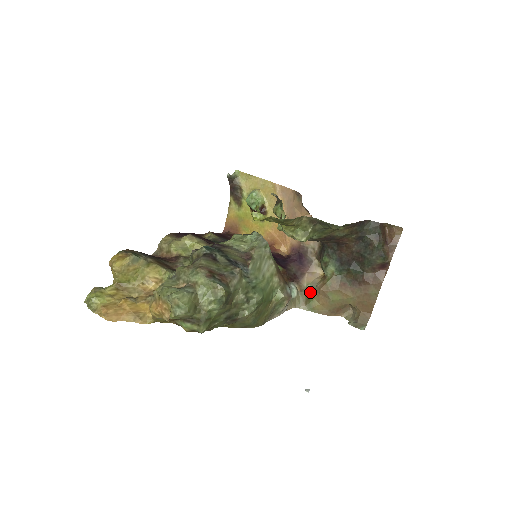
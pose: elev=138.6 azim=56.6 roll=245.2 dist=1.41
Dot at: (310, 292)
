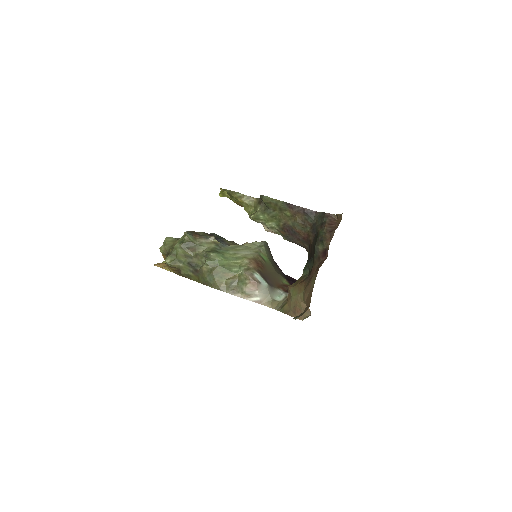
Dot at: occluded
